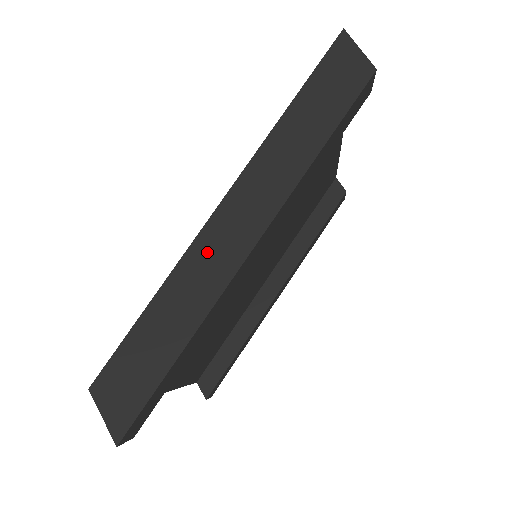
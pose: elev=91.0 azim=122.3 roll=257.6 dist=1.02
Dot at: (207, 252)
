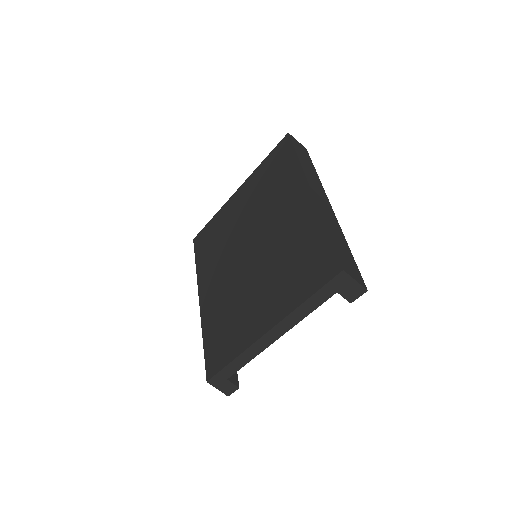
Dot at: (324, 210)
